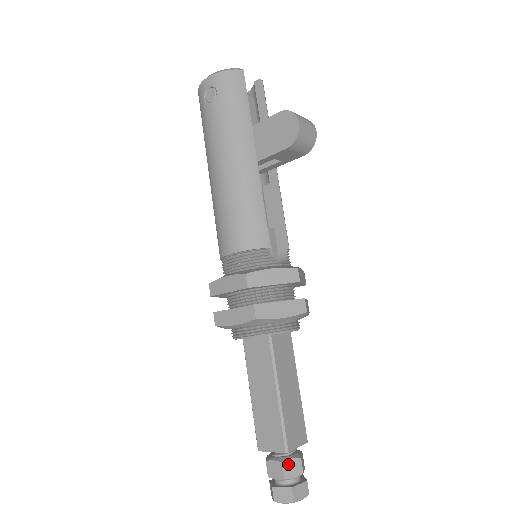
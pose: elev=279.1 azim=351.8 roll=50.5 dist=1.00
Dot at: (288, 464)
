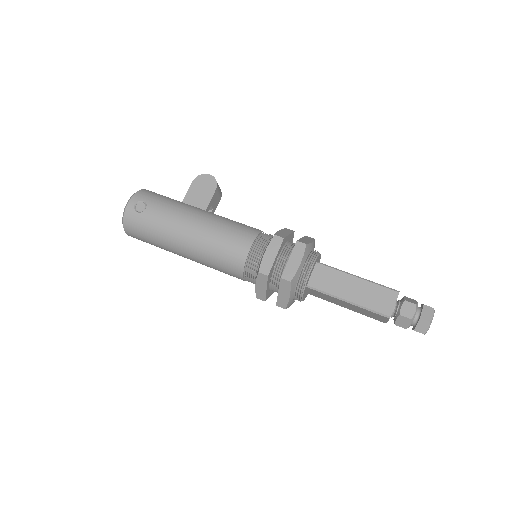
Dot at: (407, 300)
